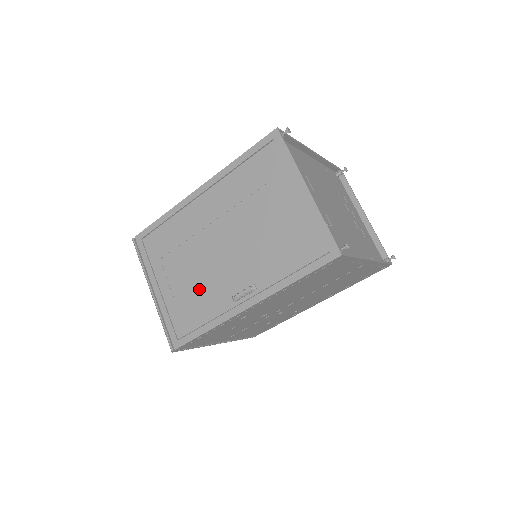
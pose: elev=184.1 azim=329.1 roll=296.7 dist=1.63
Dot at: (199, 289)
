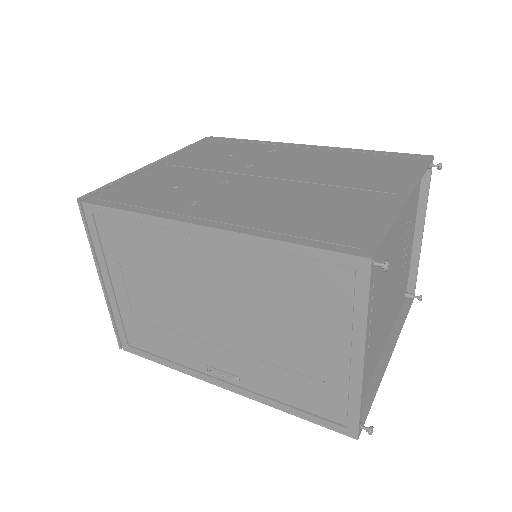
Dot at: (167, 327)
